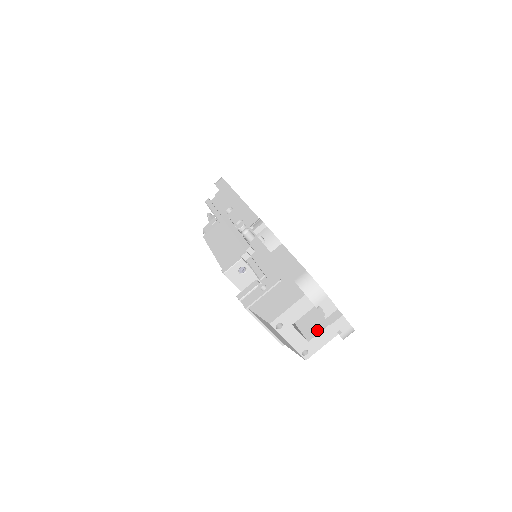
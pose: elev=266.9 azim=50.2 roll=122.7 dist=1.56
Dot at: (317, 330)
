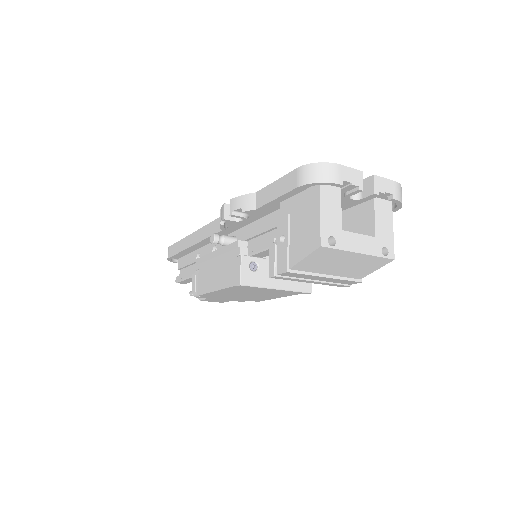
Dot at: (370, 220)
